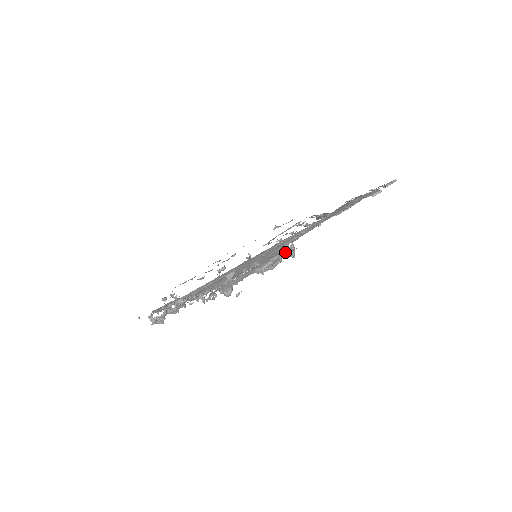
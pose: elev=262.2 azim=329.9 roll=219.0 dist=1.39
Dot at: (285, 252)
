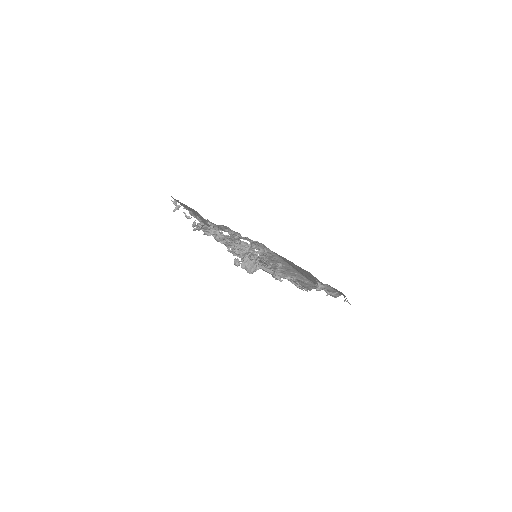
Dot at: (338, 296)
